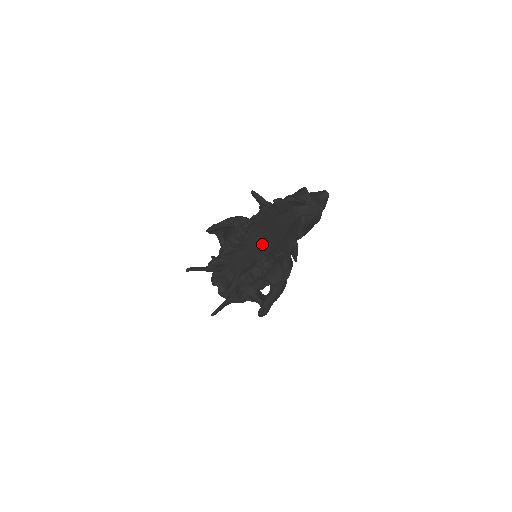
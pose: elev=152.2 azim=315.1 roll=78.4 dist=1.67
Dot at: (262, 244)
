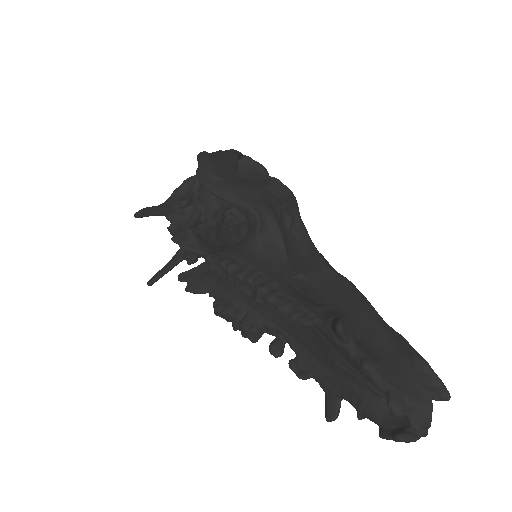
Dot at: (287, 320)
